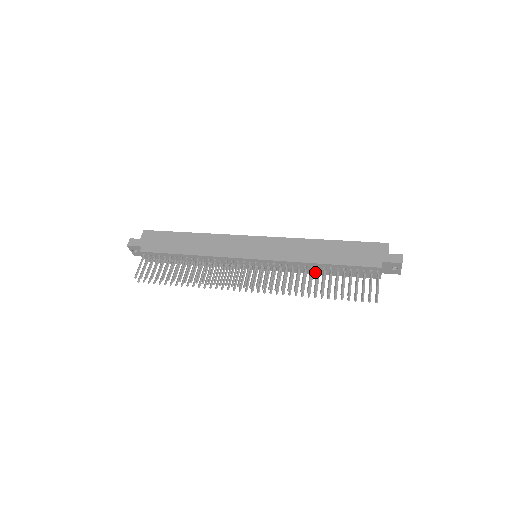
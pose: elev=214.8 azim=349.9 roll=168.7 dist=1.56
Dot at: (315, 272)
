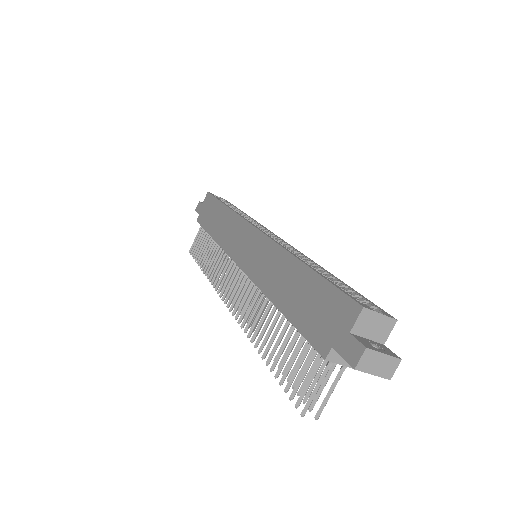
Dot at: occluded
